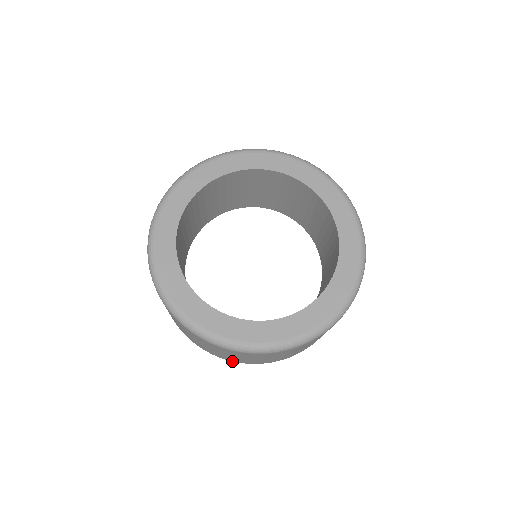
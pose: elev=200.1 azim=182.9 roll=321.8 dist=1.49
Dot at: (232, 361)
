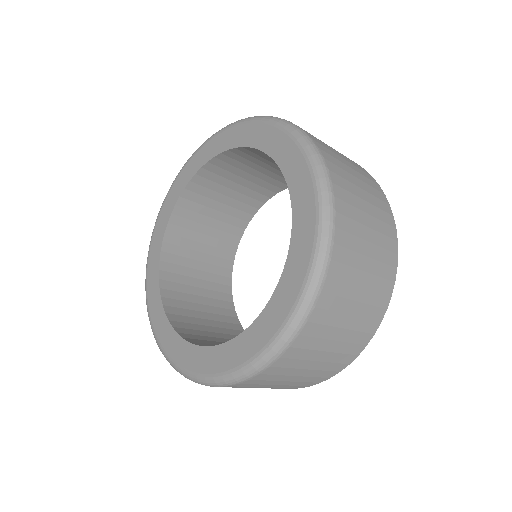
Dot at: occluded
